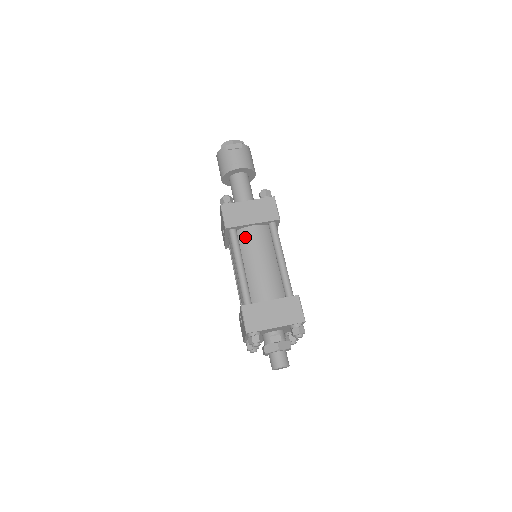
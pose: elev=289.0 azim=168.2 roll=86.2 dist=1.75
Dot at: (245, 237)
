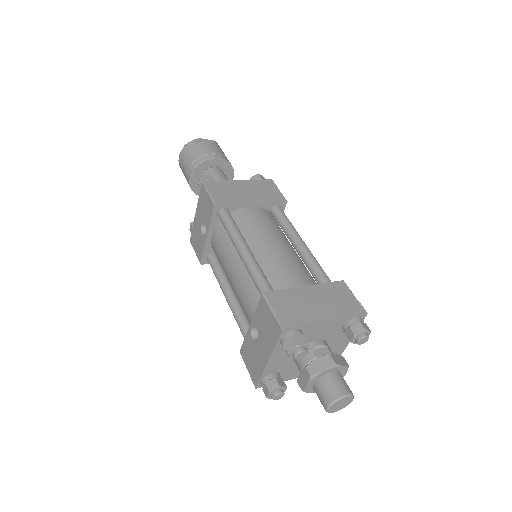
Dot at: (243, 219)
